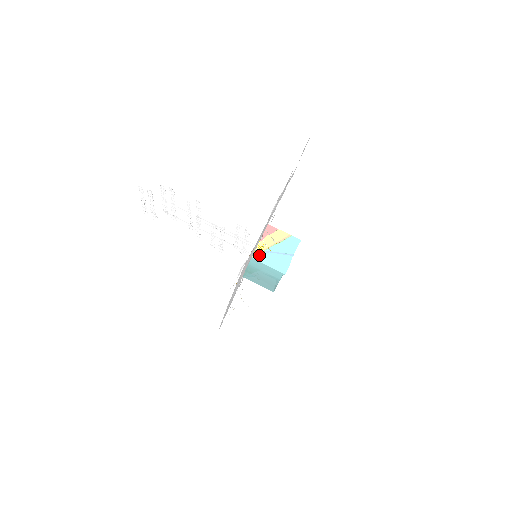
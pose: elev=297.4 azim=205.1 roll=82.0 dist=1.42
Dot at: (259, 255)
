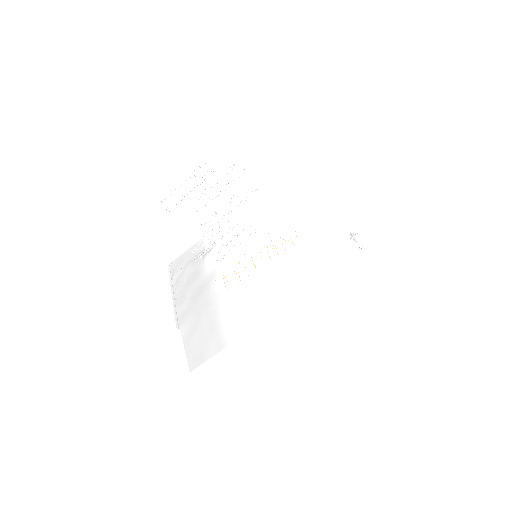
Dot at: occluded
